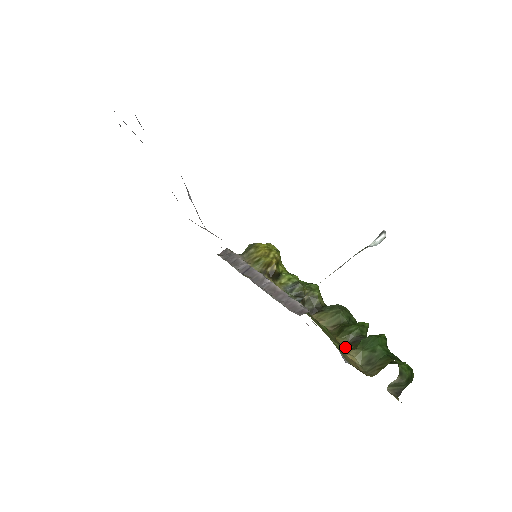
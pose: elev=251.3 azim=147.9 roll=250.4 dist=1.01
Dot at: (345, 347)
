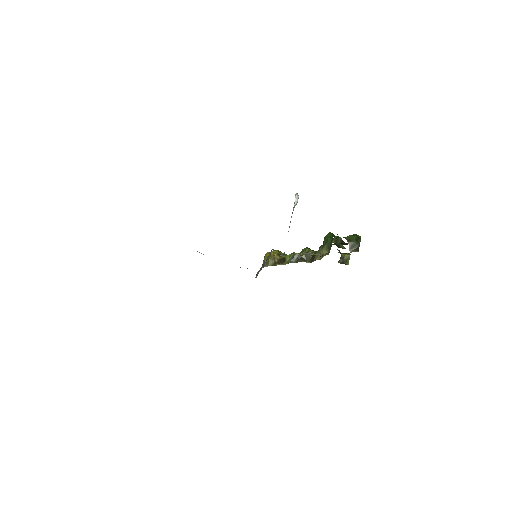
Dot at: occluded
